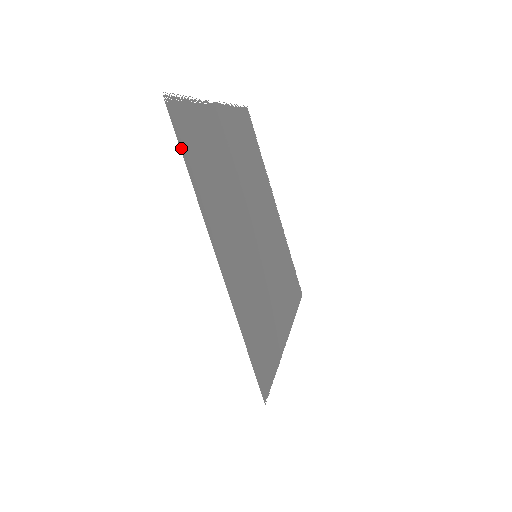
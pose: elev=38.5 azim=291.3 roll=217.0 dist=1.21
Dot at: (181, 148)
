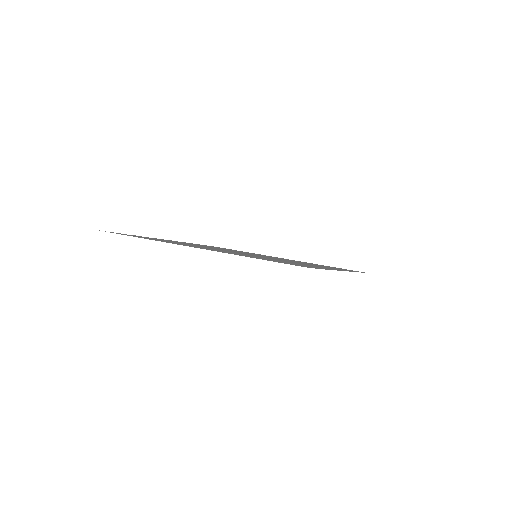
Dot at: occluded
